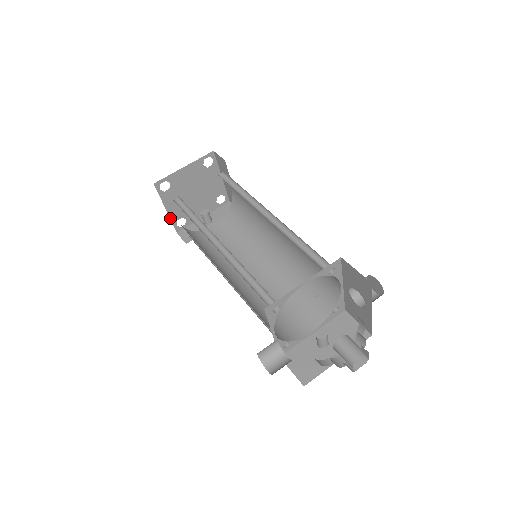
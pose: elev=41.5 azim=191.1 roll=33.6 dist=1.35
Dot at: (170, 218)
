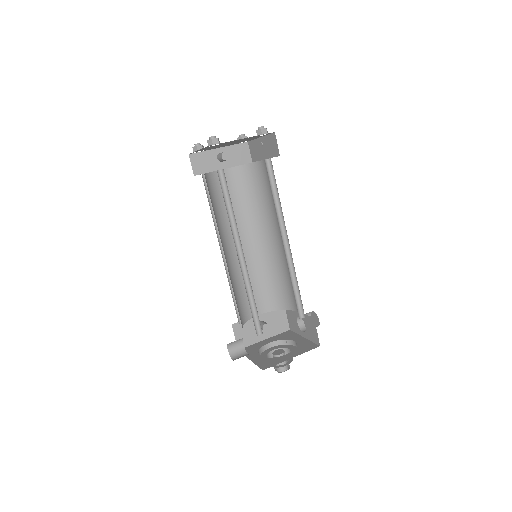
Dot at: occluded
